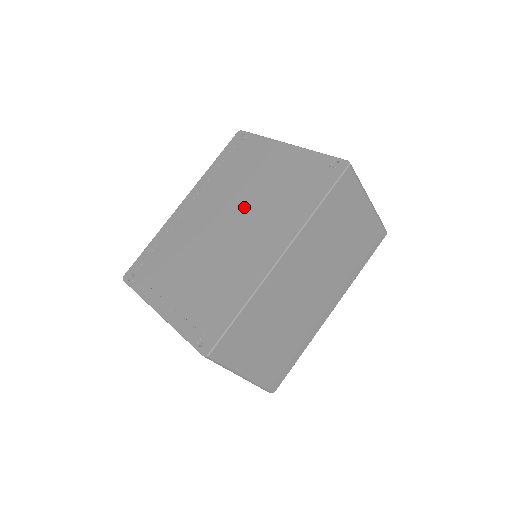
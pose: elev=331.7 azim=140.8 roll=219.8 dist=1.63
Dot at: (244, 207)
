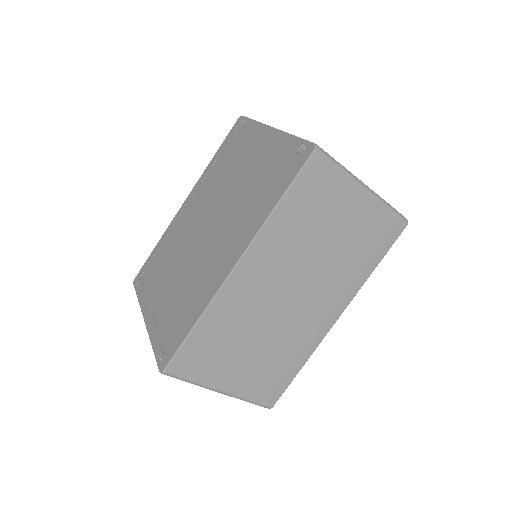
Dot at: (223, 206)
